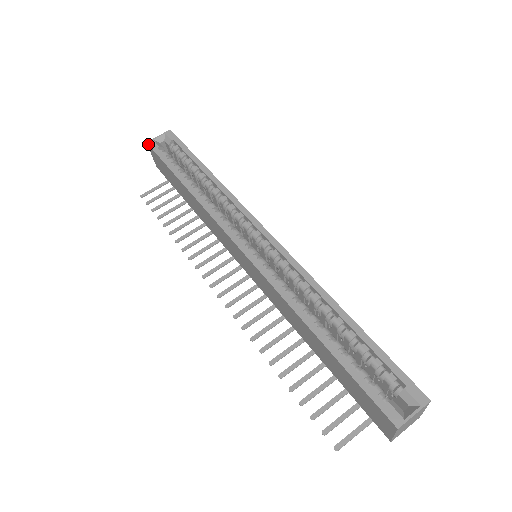
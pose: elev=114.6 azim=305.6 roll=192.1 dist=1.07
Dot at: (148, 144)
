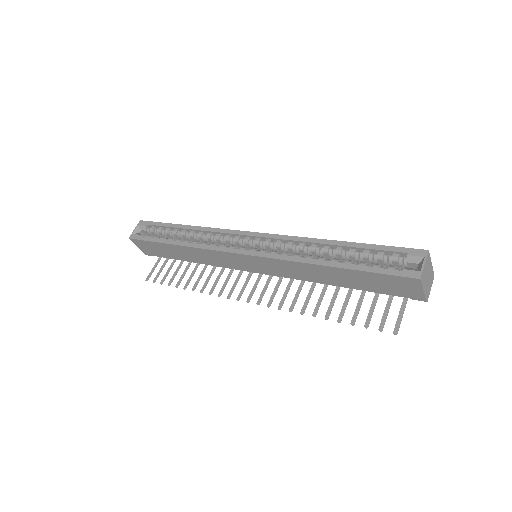
Dot at: (131, 238)
